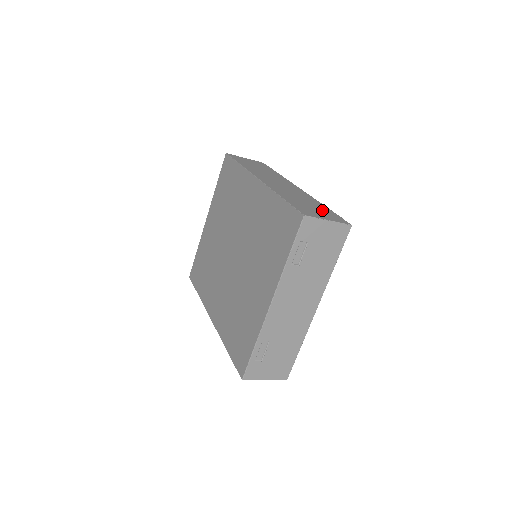
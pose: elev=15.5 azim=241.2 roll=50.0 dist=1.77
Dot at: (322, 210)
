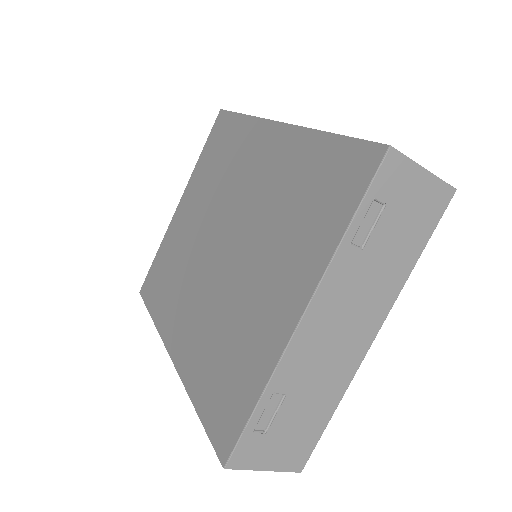
Dot at: occluded
